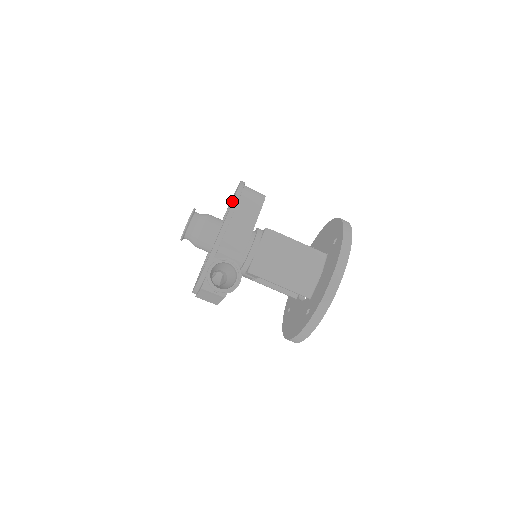
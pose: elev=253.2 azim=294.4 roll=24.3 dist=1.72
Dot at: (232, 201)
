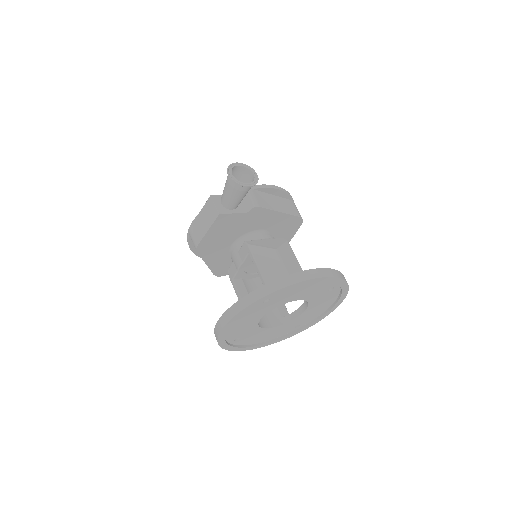
Dot at: occluded
